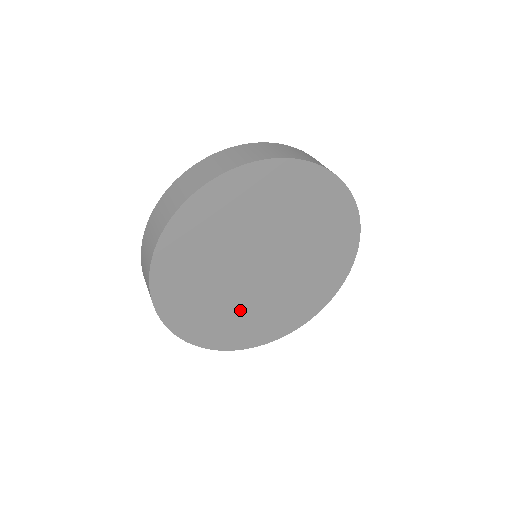
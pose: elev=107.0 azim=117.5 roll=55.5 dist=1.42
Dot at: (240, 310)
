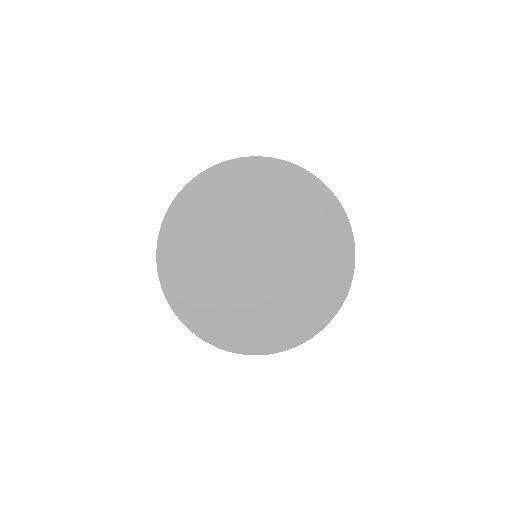
Dot at: (229, 298)
